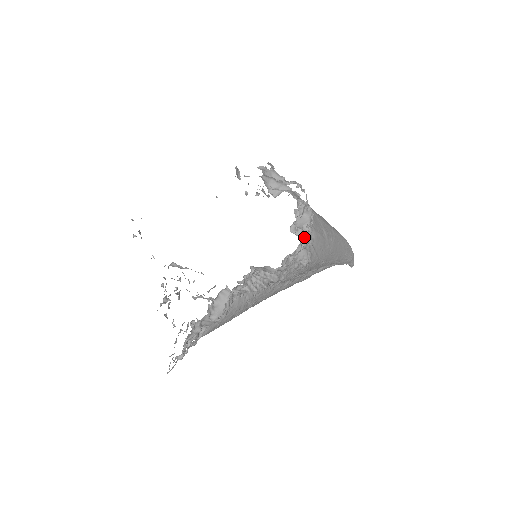
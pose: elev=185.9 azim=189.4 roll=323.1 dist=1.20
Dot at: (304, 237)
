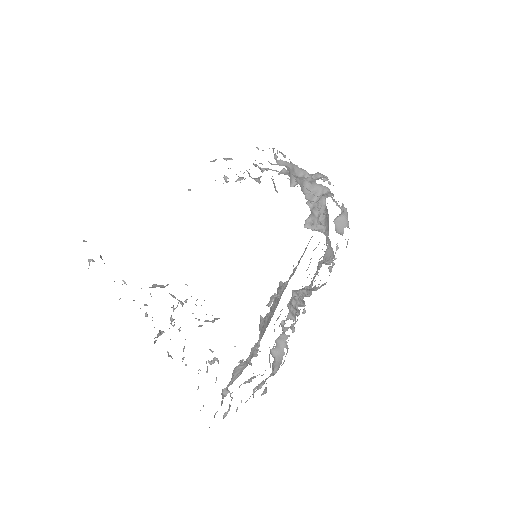
Dot at: occluded
